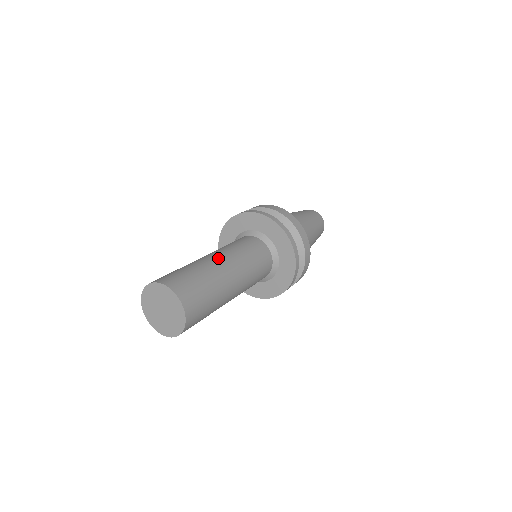
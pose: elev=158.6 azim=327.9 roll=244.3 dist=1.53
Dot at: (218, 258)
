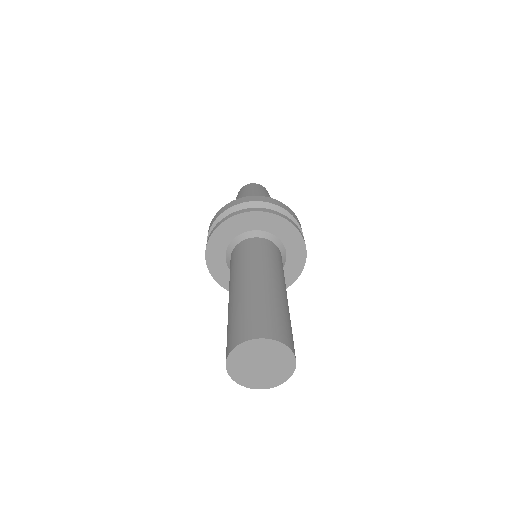
Dot at: (237, 286)
